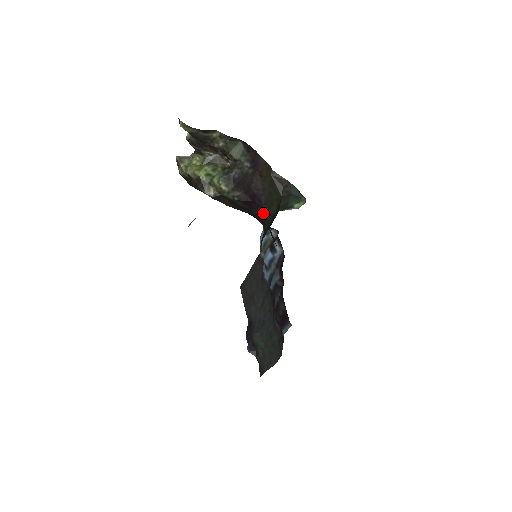
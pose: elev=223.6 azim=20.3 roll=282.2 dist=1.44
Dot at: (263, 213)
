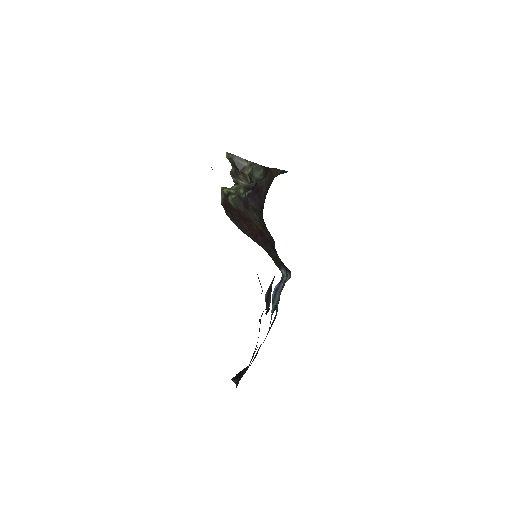
Dot at: (263, 203)
